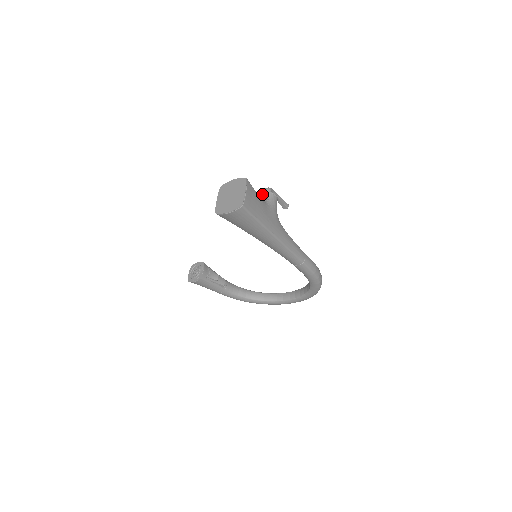
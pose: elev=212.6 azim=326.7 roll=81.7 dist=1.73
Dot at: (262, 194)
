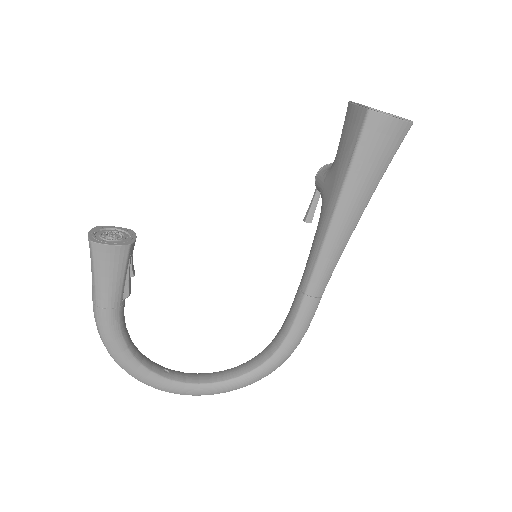
Dot at: occluded
